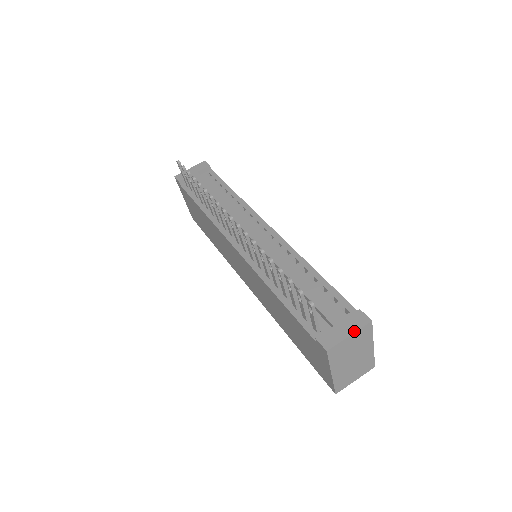
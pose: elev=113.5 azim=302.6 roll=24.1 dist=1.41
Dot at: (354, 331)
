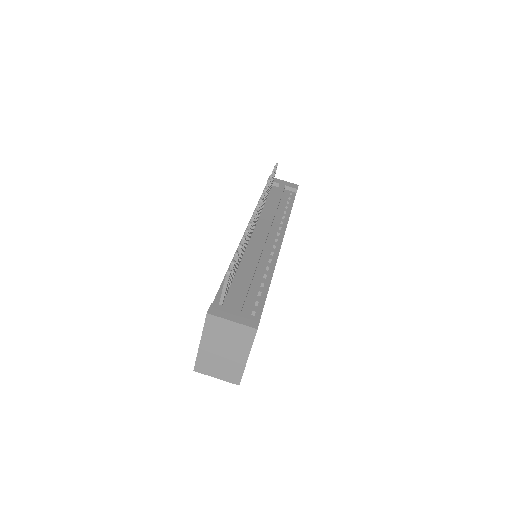
Dot at: (238, 322)
